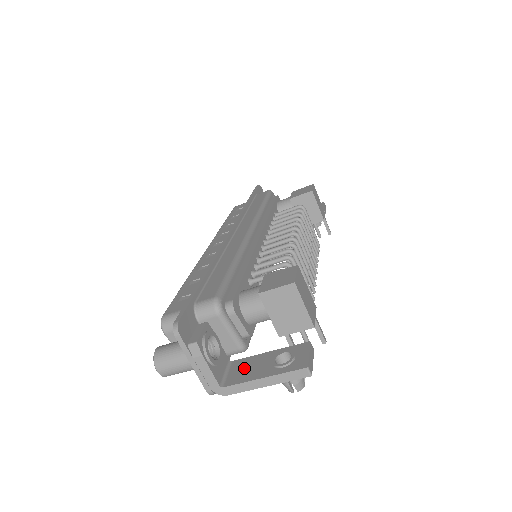
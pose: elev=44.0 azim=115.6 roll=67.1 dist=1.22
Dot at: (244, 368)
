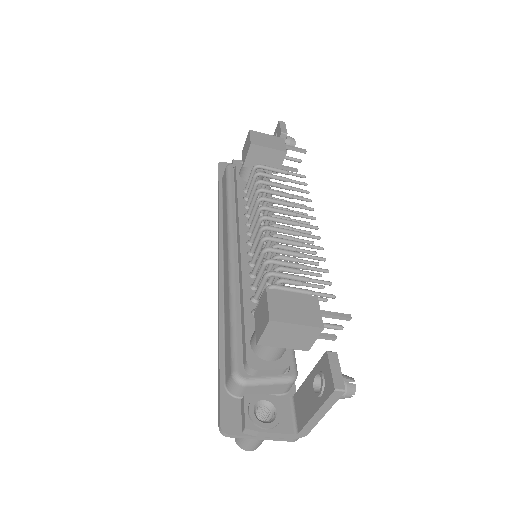
Dot at: (301, 404)
